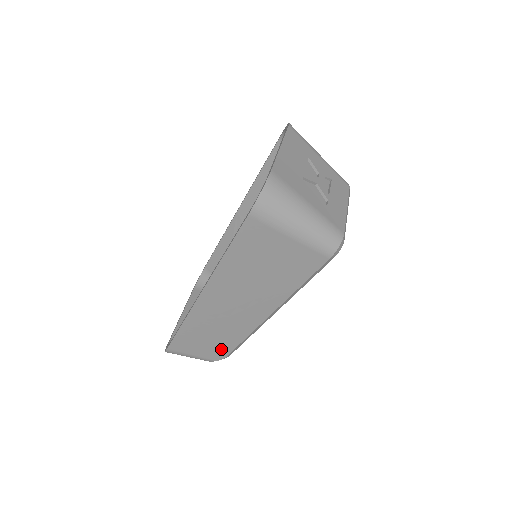
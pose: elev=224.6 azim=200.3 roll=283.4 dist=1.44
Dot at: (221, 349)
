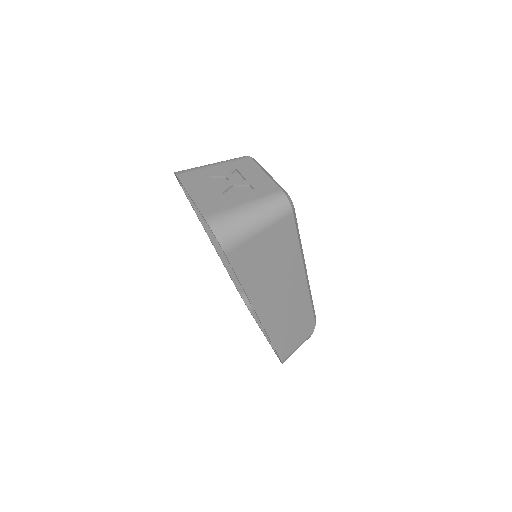
Dot at: (307, 323)
